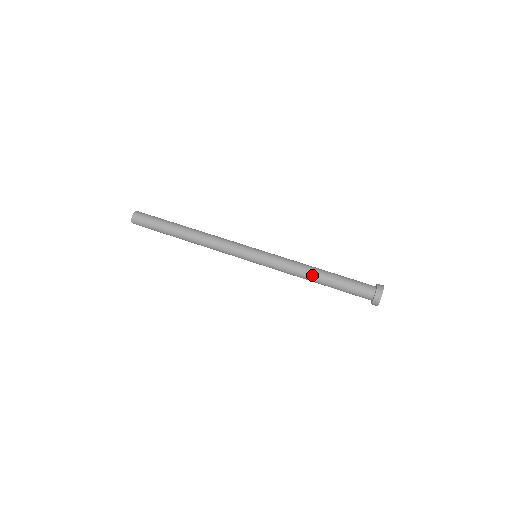
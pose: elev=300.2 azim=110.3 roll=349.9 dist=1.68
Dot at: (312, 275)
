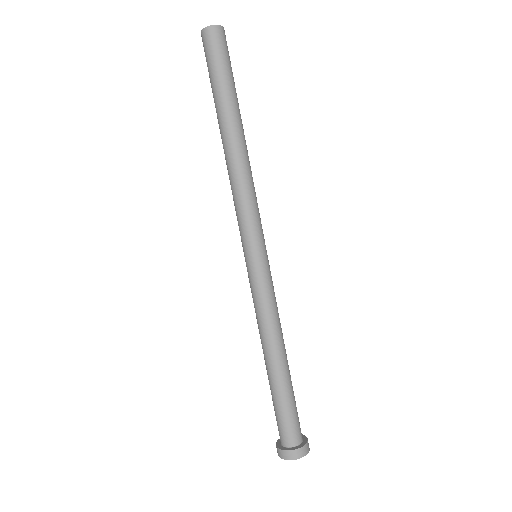
Dot at: (263, 351)
